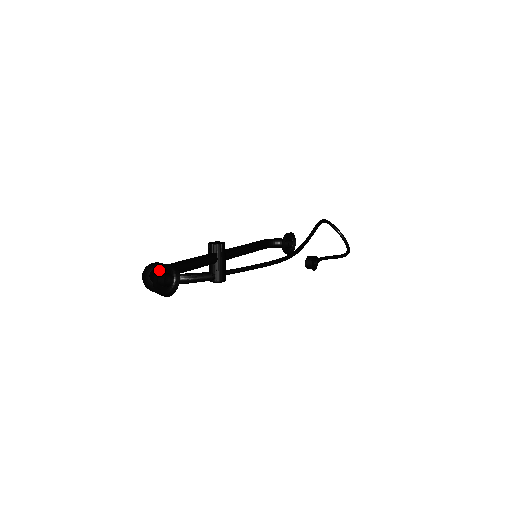
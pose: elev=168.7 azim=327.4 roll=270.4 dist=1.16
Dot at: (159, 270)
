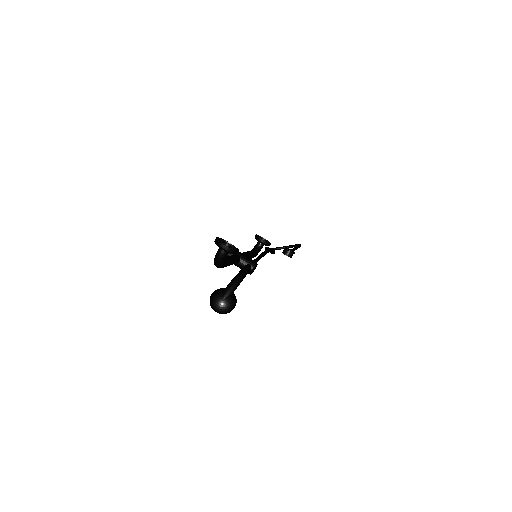
Dot at: (216, 240)
